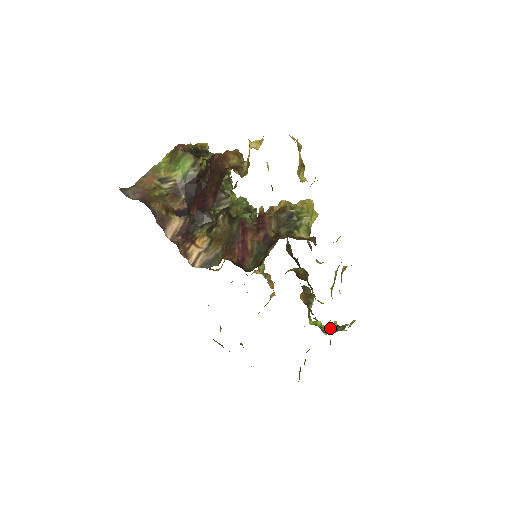
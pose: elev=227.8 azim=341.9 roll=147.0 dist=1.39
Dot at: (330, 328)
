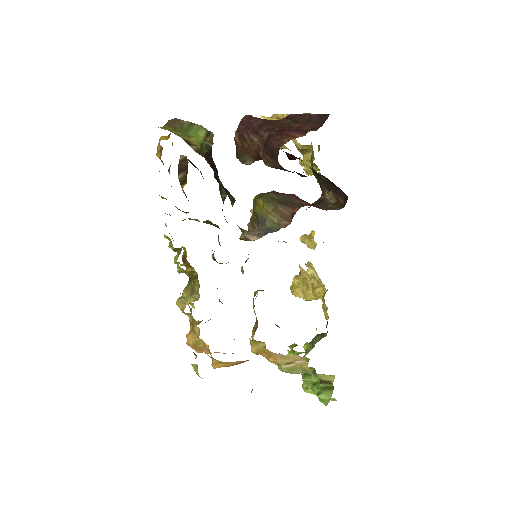
Dot at: (314, 339)
